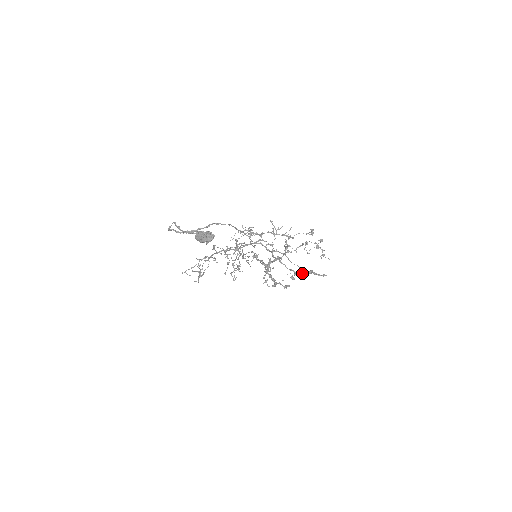
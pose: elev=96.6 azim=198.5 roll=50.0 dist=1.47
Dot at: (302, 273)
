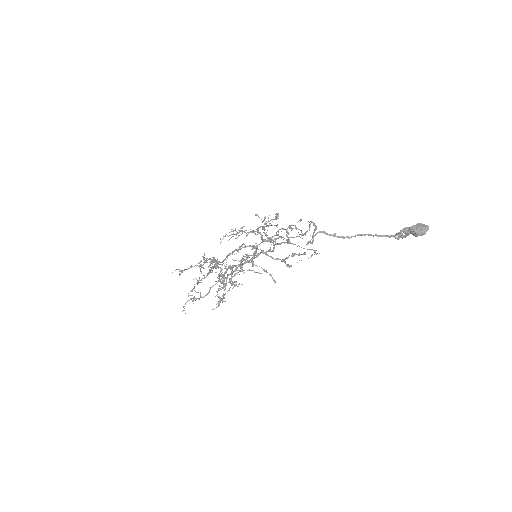
Dot at: occluded
